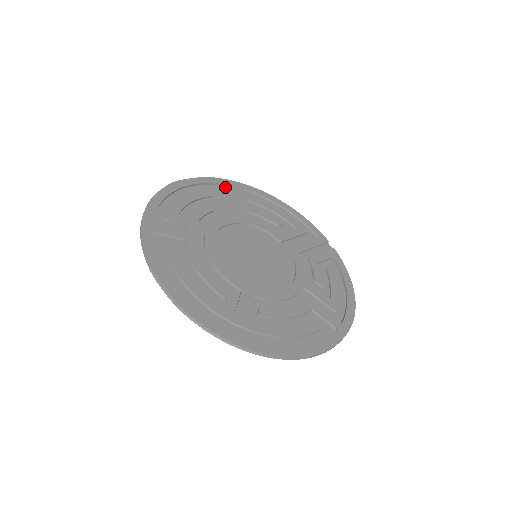
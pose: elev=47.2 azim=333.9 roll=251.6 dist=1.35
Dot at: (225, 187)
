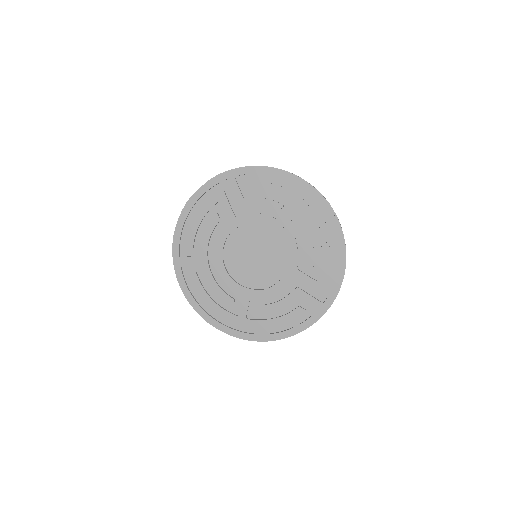
Dot at: (228, 183)
